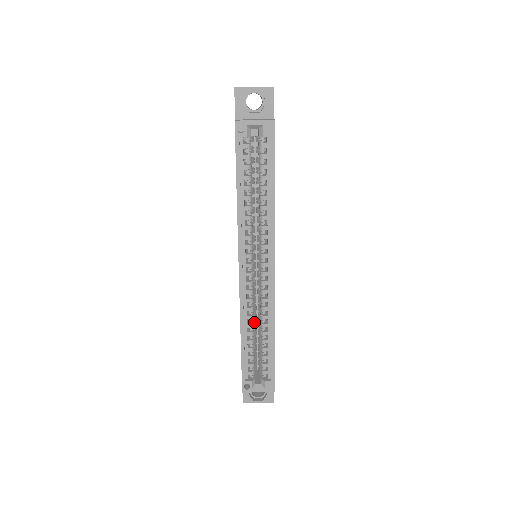
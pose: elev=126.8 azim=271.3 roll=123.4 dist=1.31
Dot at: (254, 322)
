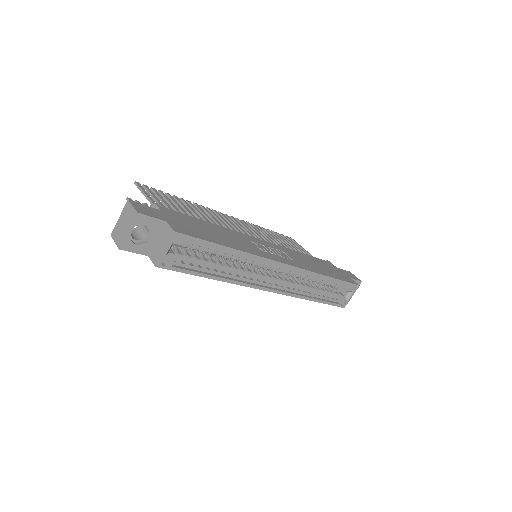
Dot at: occluded
